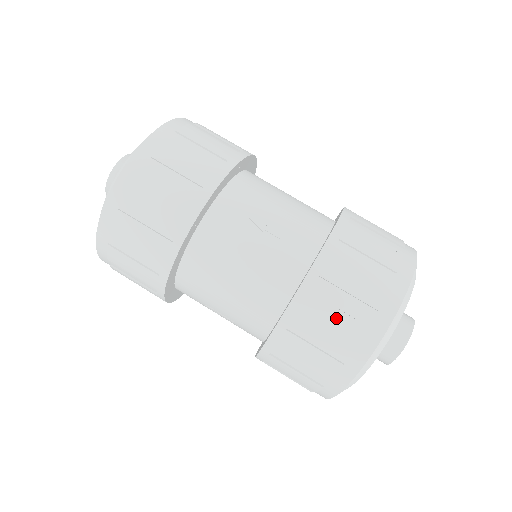
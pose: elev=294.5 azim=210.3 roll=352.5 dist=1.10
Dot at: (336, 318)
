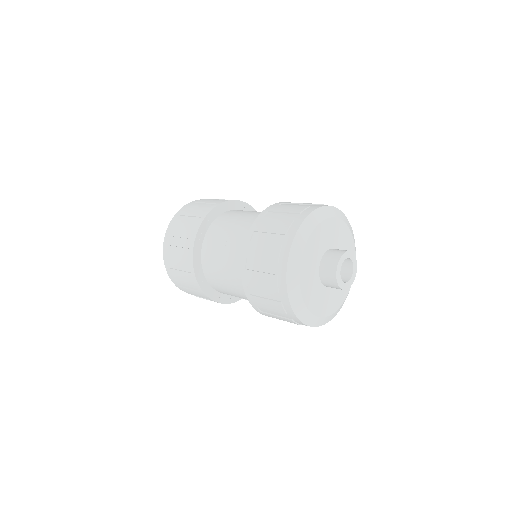
Dot at: (262, 278)
